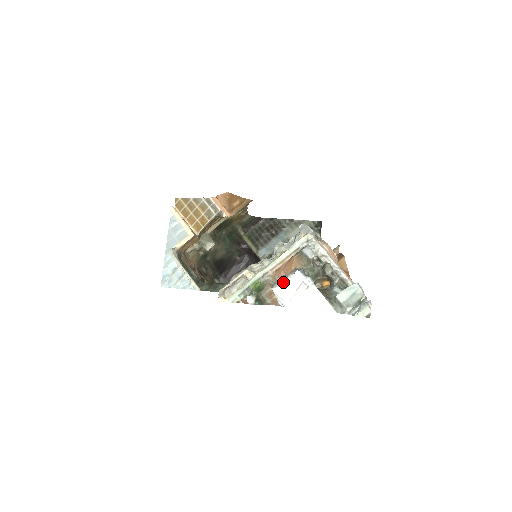
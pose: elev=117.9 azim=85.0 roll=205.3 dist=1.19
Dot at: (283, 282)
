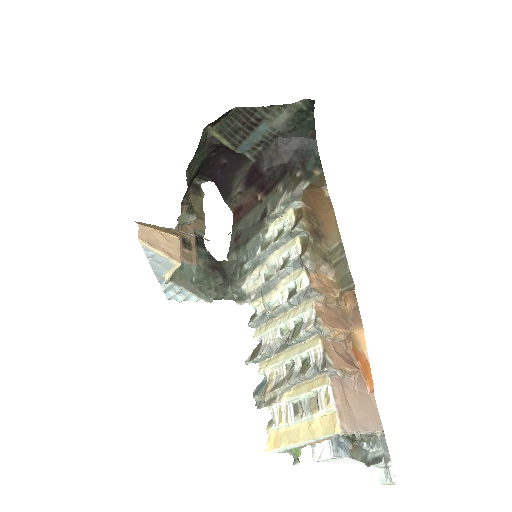
Dot at: (322, 460)
